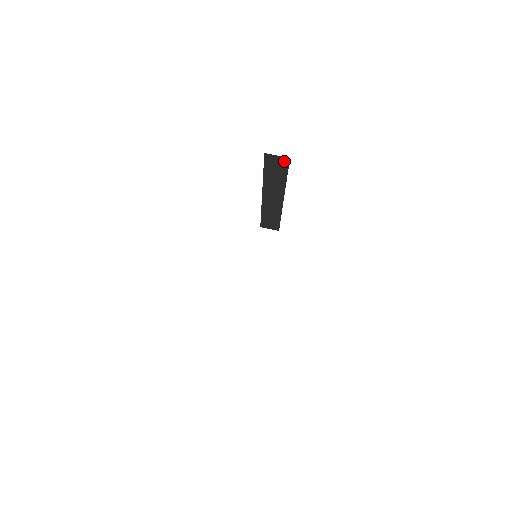
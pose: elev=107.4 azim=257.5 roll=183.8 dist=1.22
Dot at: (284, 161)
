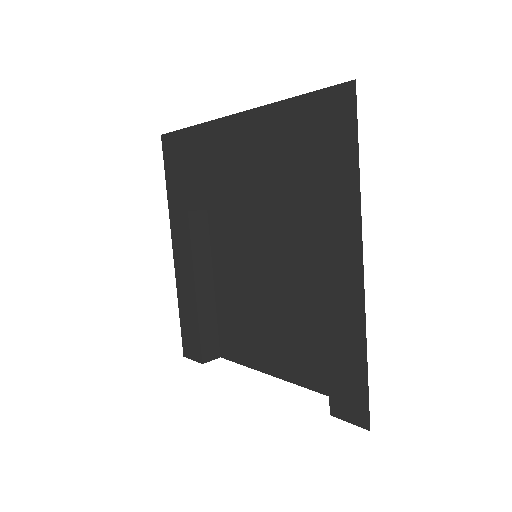
Dot at: (204, 216)
